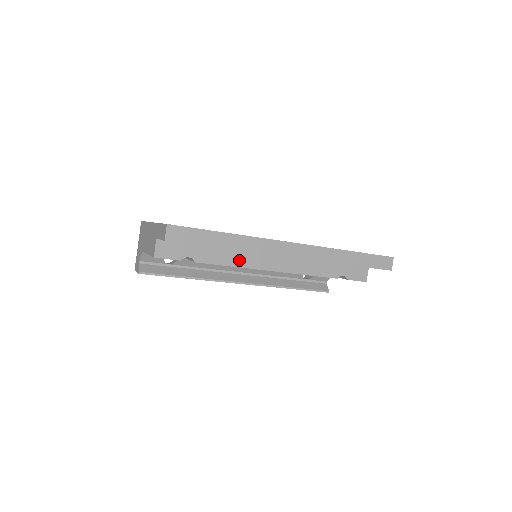
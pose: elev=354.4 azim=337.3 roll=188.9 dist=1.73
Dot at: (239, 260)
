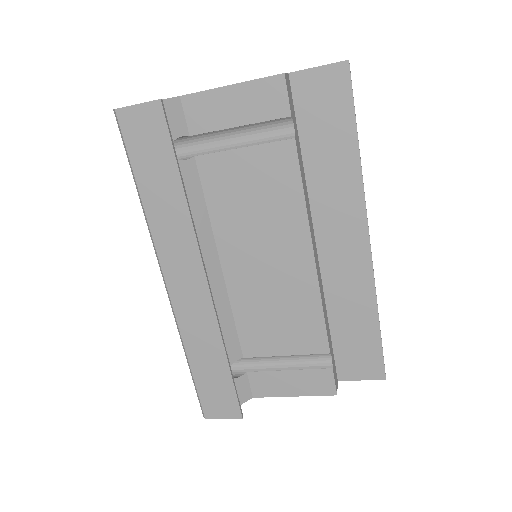
Dot at: (307, 202)
